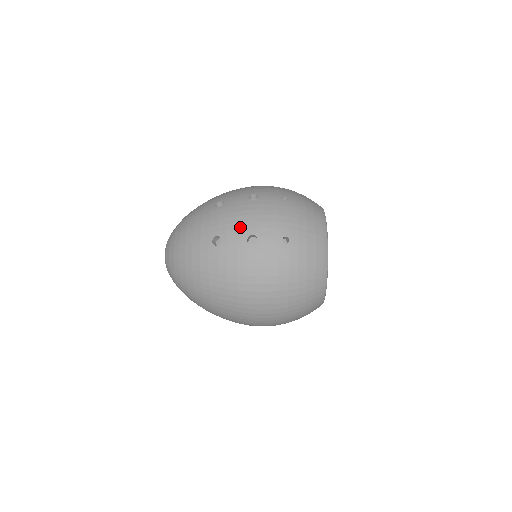
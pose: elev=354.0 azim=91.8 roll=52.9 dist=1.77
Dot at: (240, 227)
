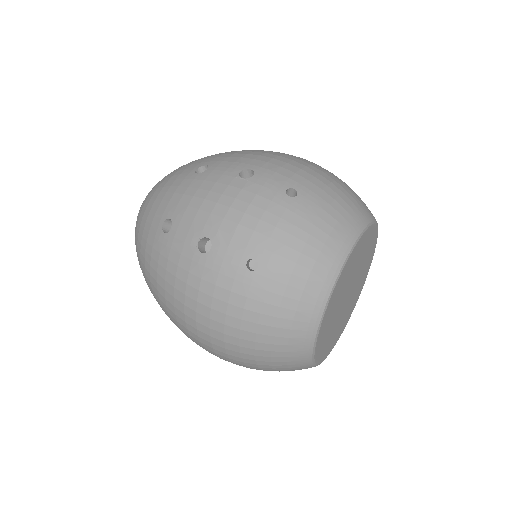
Dot at: (198, 218)
